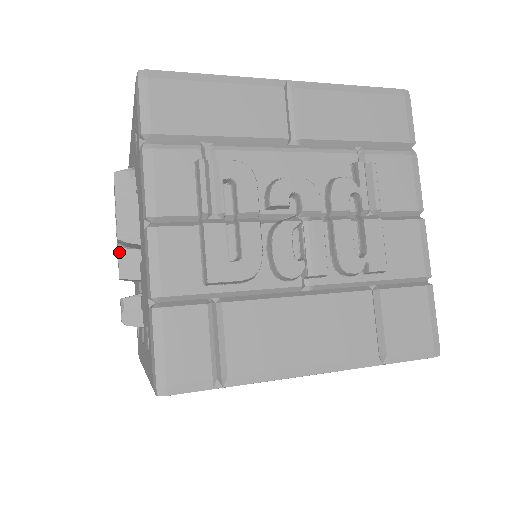
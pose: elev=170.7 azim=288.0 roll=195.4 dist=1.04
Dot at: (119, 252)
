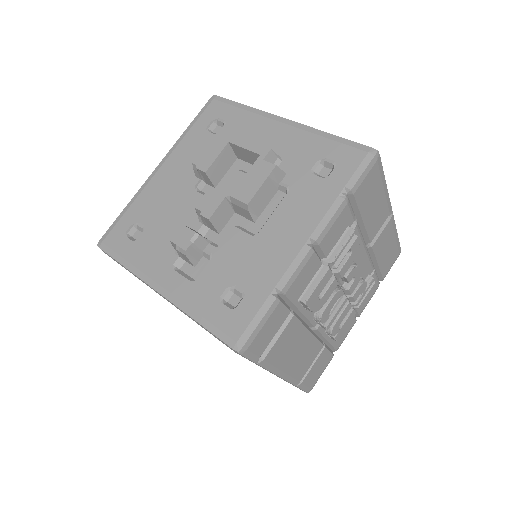
Dot at: (223, 201)
